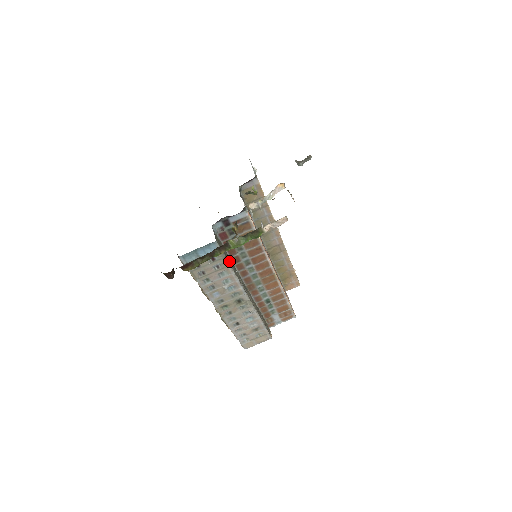
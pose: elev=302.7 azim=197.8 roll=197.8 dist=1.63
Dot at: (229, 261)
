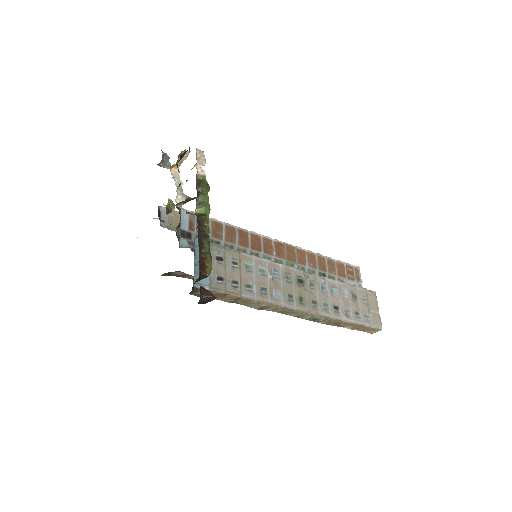
Dot at: occluded
